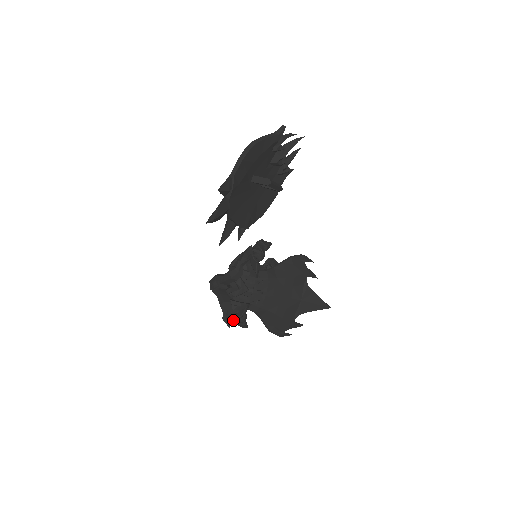
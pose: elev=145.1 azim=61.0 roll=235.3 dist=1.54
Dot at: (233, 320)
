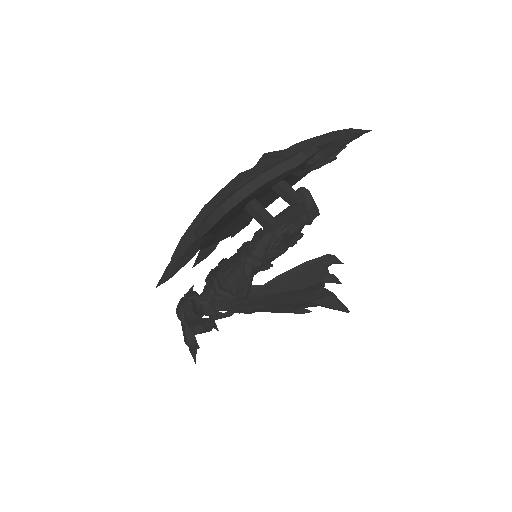
Dot at: occluded
